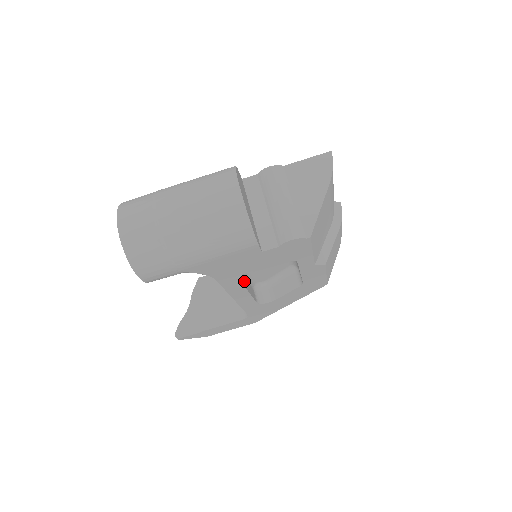
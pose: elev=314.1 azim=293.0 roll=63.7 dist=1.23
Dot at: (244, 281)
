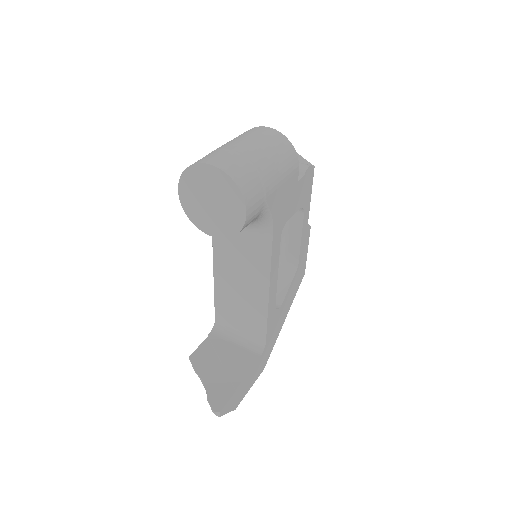
Dot at: occluded
